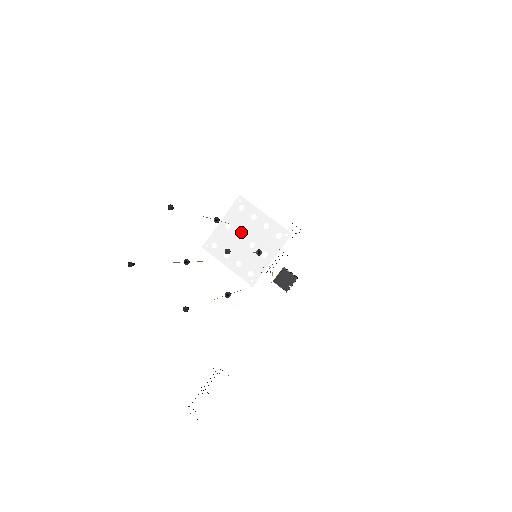
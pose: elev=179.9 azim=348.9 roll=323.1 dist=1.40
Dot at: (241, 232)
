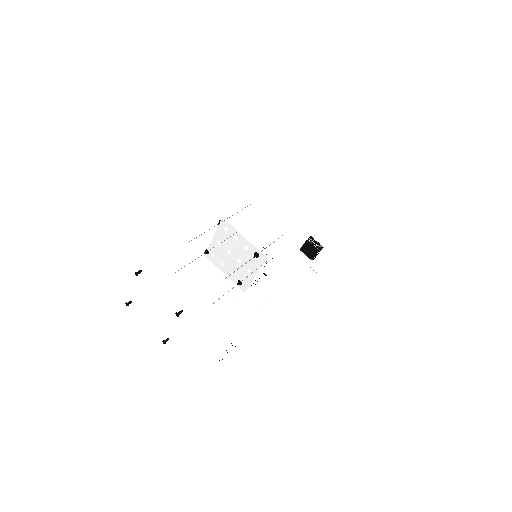
Dot at: (229, 249)
